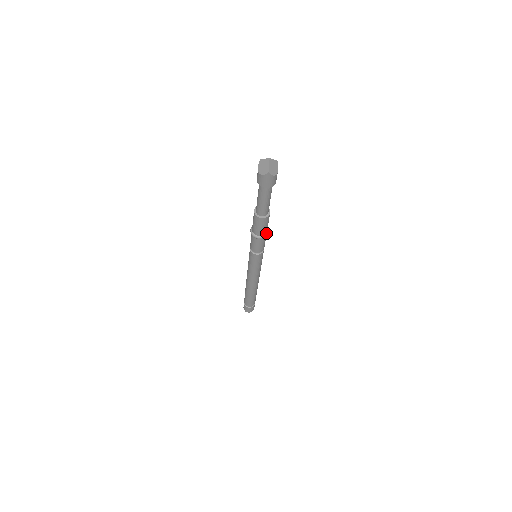
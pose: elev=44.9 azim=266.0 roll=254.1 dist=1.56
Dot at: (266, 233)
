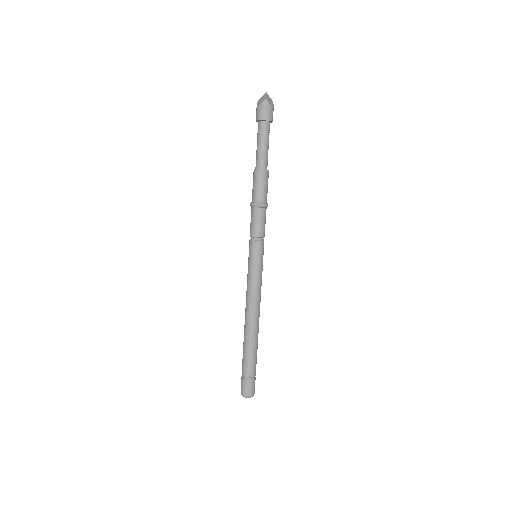
Dot at: (266, 203)
